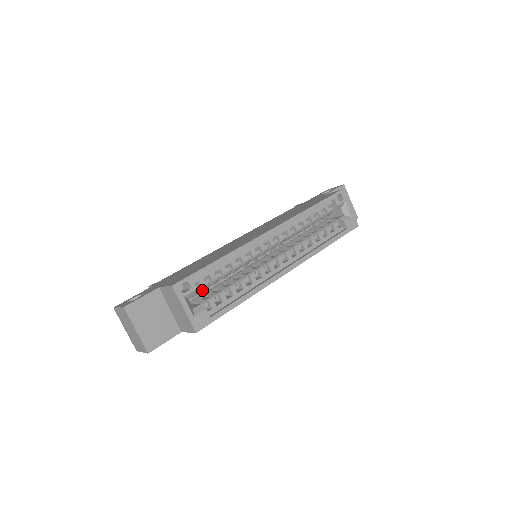
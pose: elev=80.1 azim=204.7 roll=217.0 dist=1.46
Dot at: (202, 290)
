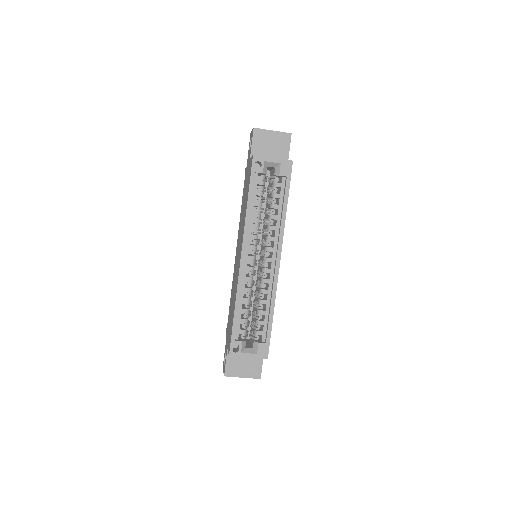
Dot at: occluded
